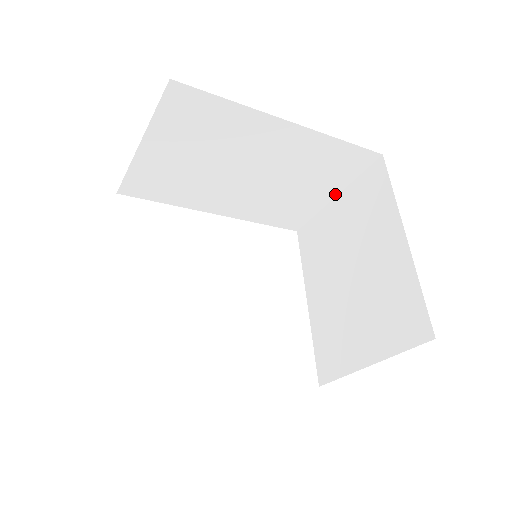
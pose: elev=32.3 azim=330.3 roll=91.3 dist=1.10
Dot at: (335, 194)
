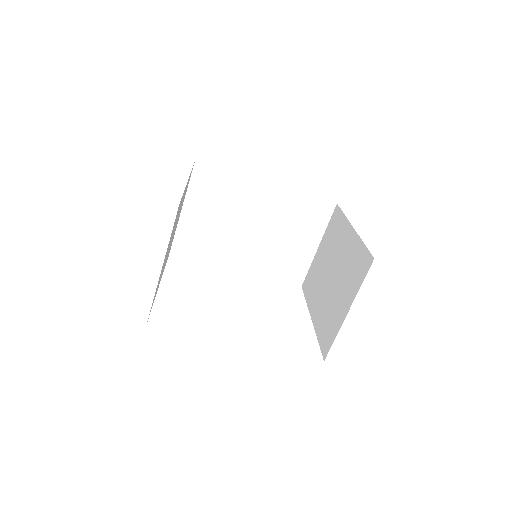
Dot at: (317, 244)
